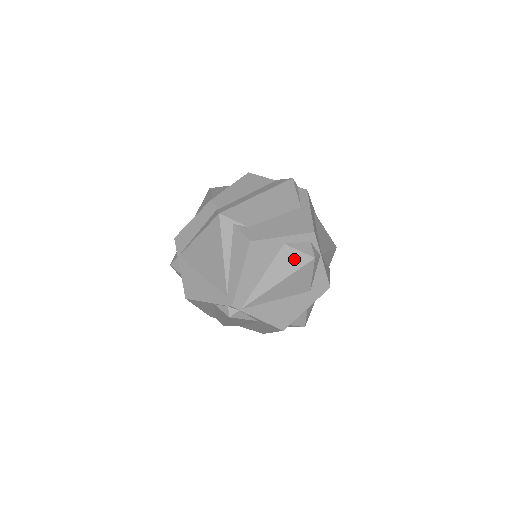
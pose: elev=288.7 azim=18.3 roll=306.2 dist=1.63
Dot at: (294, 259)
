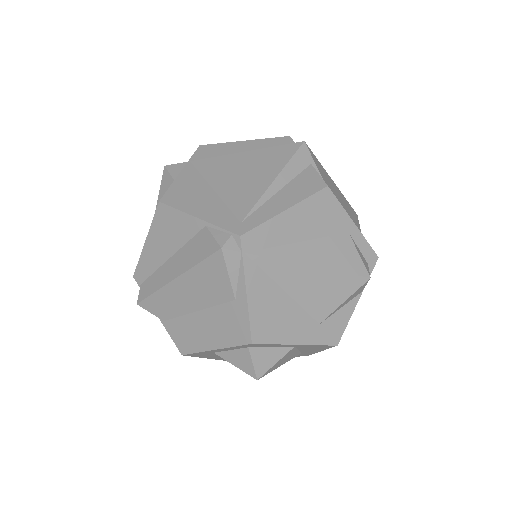
Dot at: (348, 257)
